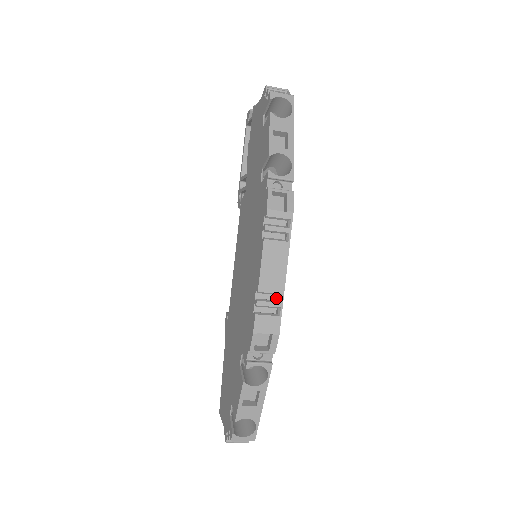
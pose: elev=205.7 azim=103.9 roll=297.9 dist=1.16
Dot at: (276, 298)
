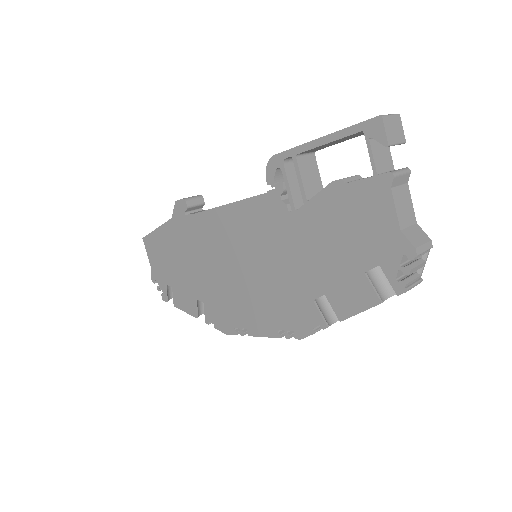
Dot at: occluded
